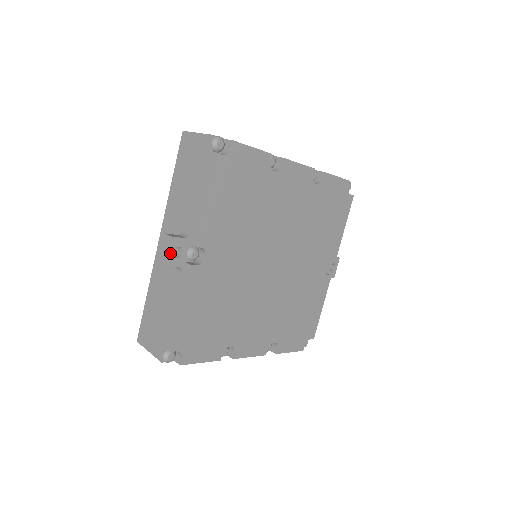
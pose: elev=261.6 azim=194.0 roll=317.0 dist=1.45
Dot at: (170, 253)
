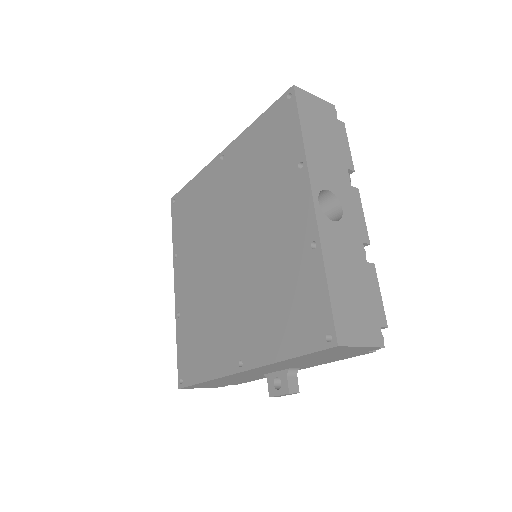
Dot at: occluded
